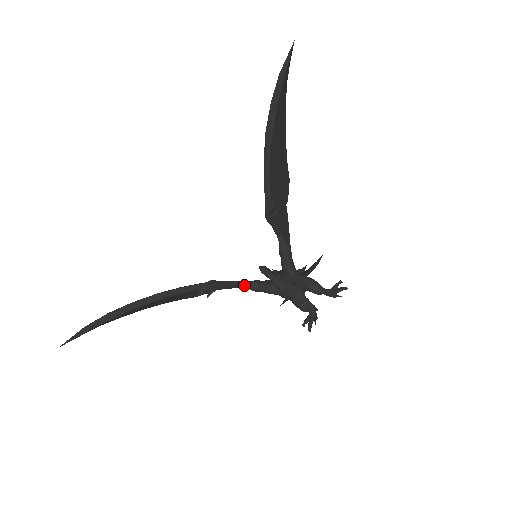
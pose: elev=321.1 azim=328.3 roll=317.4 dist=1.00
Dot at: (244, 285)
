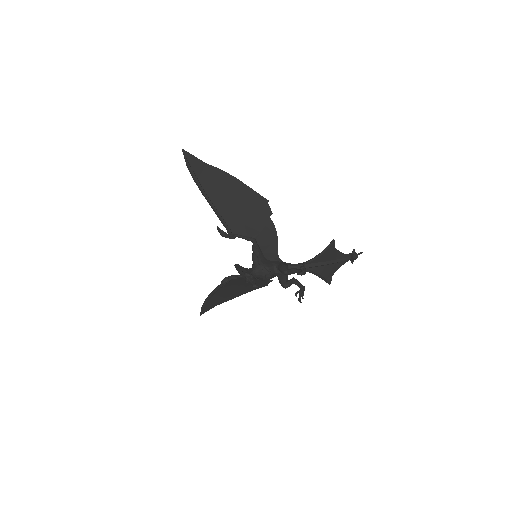
Dot at: occluded
